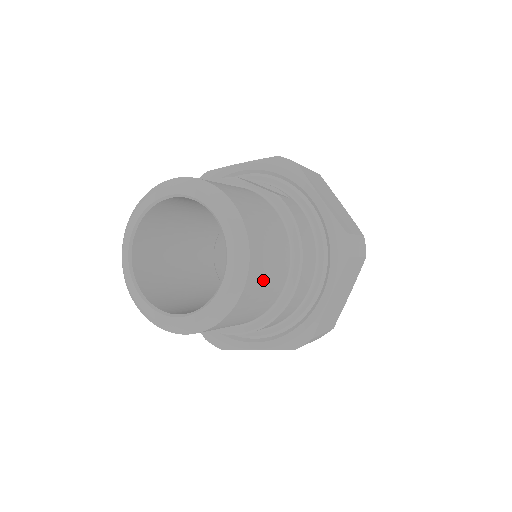
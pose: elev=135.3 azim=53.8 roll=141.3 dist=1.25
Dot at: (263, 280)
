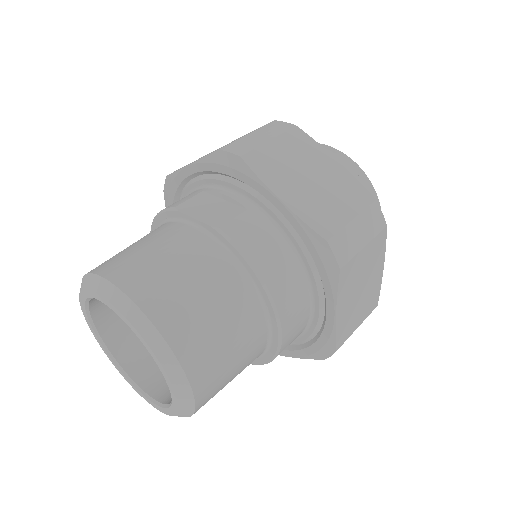
Dot at: (222, 360)
